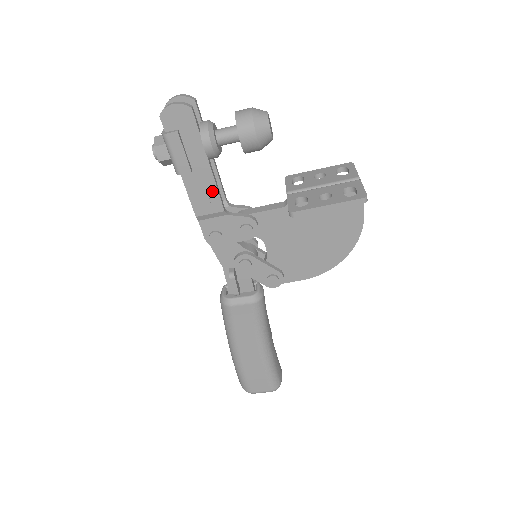
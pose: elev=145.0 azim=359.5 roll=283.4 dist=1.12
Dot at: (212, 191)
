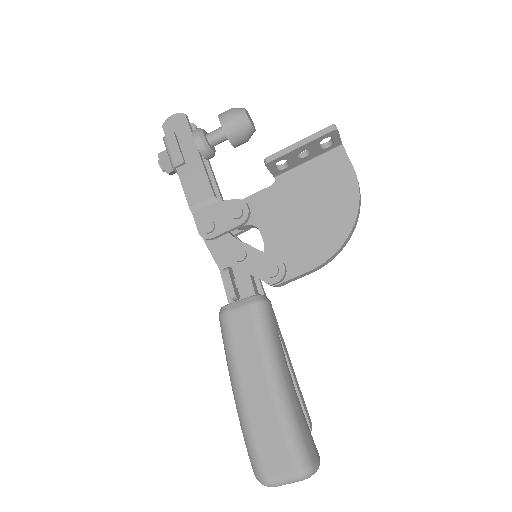
Dot at: (202, 178)
